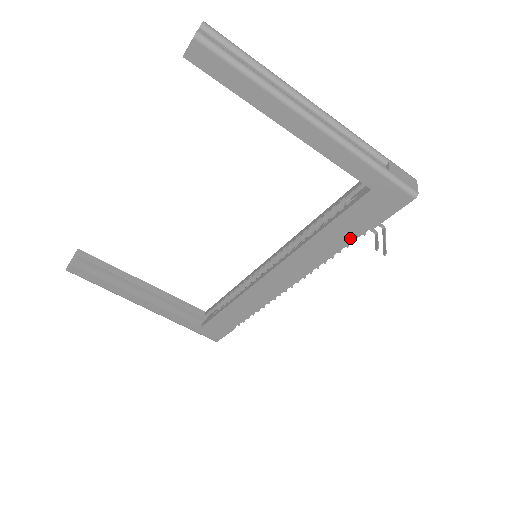
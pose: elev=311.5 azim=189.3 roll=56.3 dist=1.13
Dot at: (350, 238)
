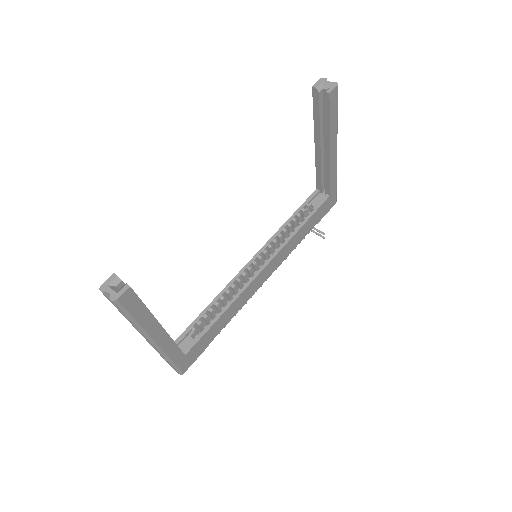
Dot at: (308, 231)
